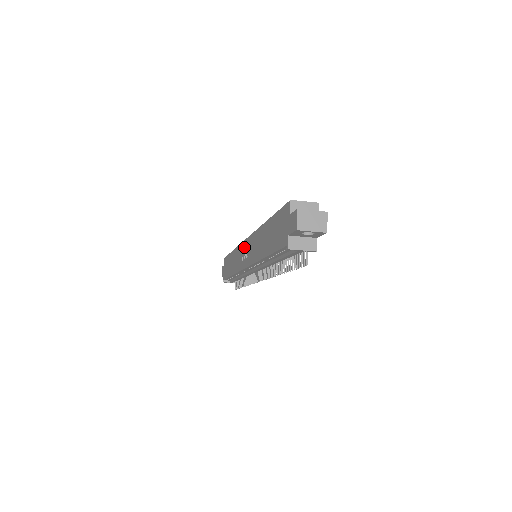
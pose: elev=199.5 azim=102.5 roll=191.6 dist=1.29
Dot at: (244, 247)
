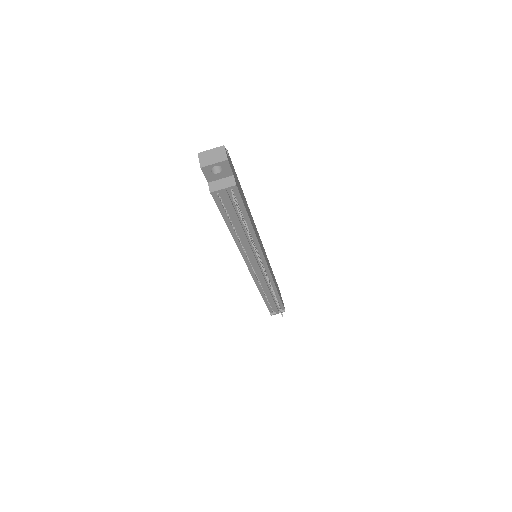
Dot at: occluded
